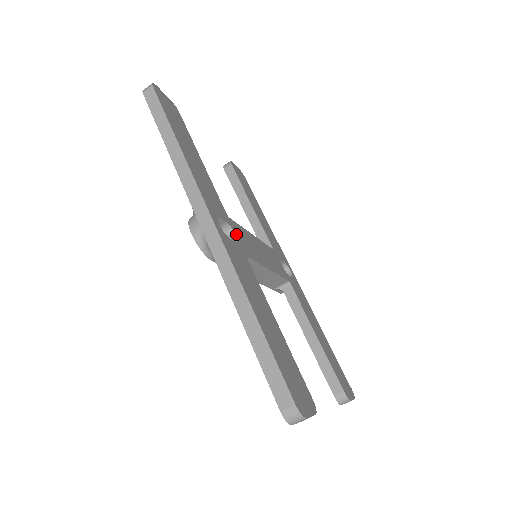
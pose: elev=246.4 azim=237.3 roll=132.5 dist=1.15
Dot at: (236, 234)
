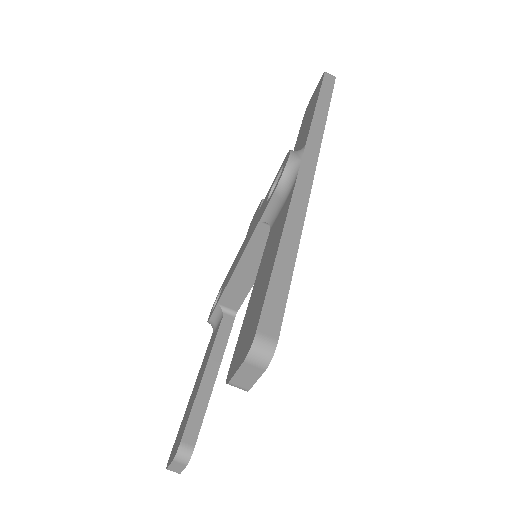
Dot at: occluded
